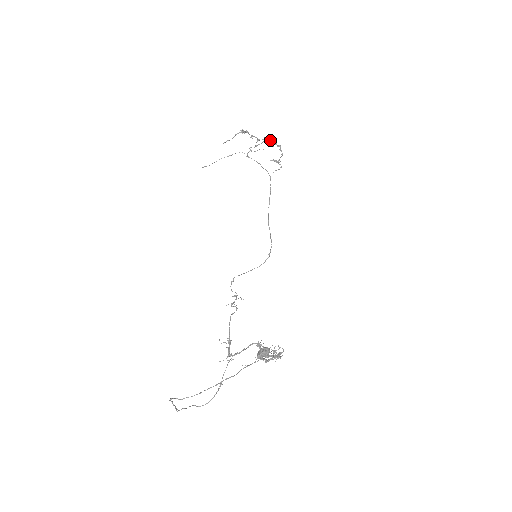
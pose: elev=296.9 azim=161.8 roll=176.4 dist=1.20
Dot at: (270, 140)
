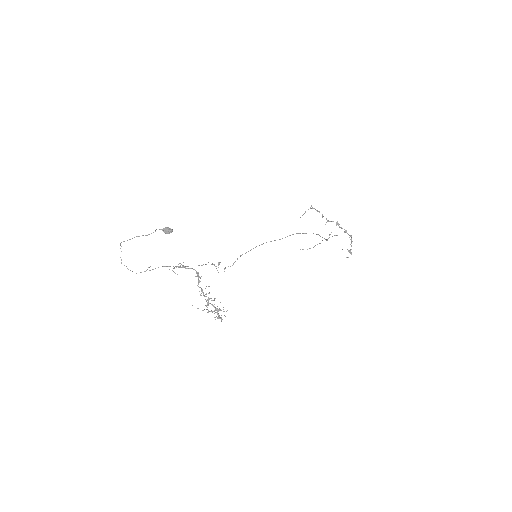
Dot at: (341, 227)
